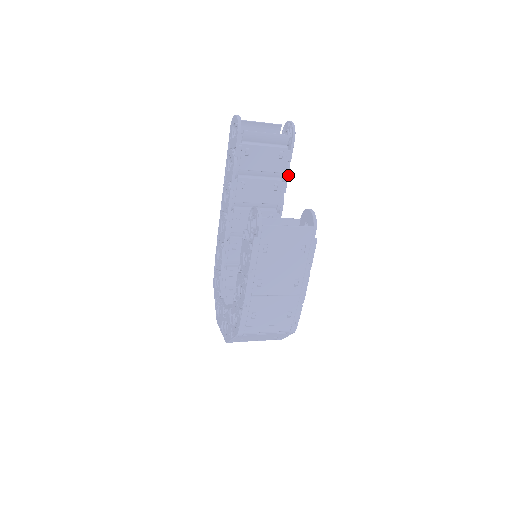
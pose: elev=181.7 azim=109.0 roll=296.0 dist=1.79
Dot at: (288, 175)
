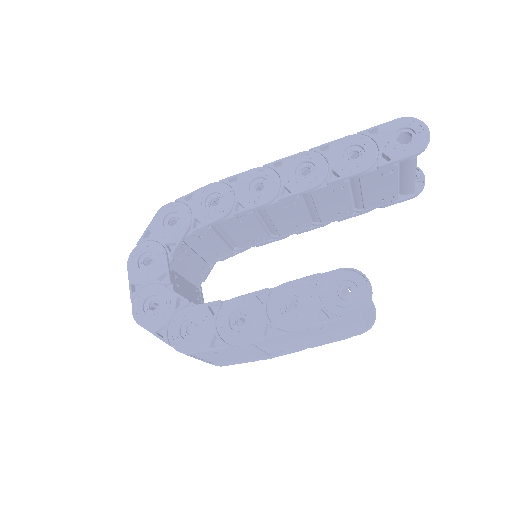
Dot at: occluded
